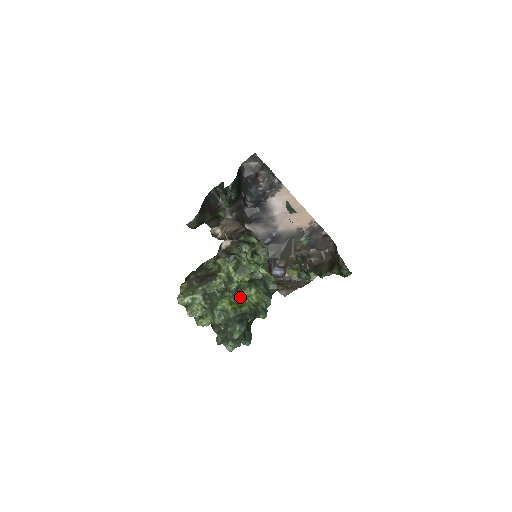
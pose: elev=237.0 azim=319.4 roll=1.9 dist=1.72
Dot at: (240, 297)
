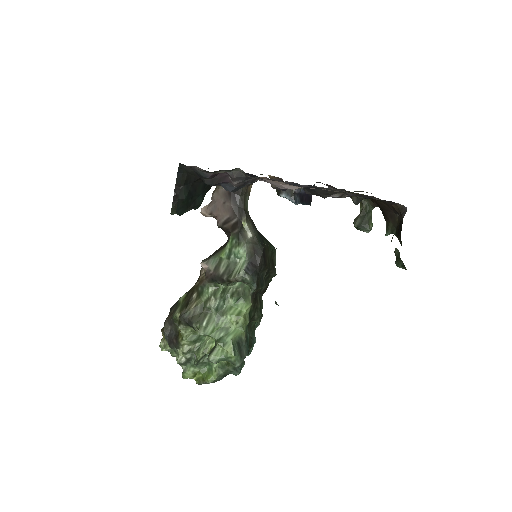
Dot at: occluded
